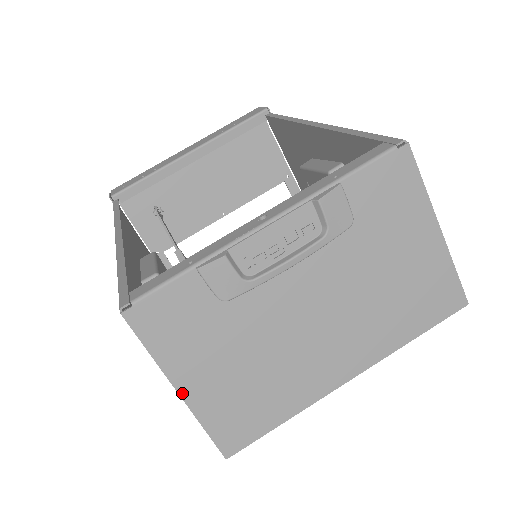
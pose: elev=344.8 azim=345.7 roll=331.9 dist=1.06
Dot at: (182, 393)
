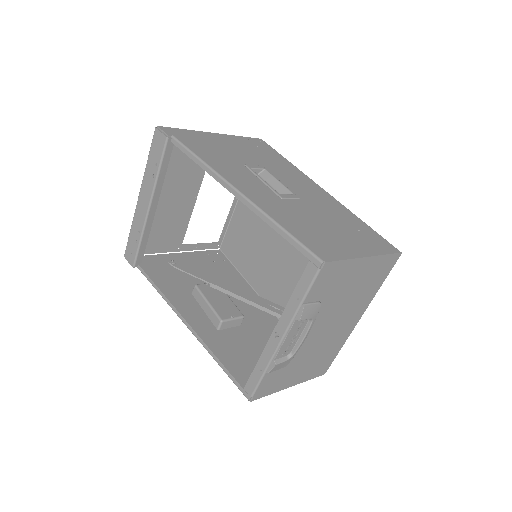
Dot at: (292, 385)
